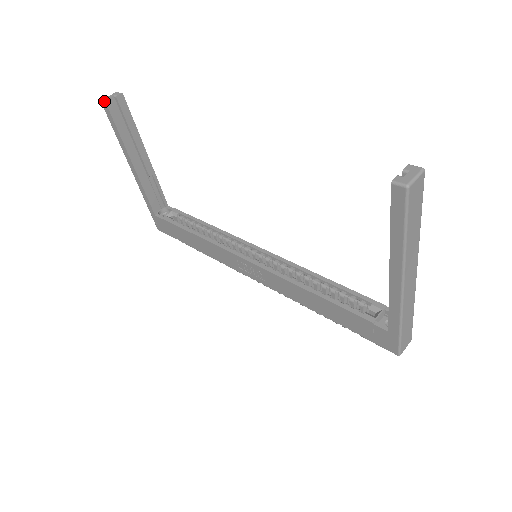
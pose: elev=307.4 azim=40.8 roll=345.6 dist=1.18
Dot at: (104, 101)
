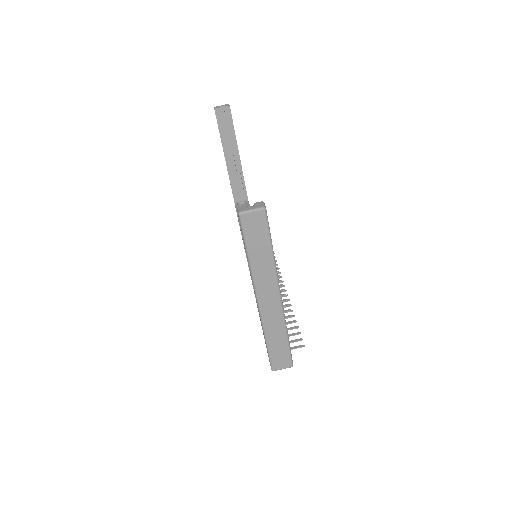
Dot at: (215, 108)
